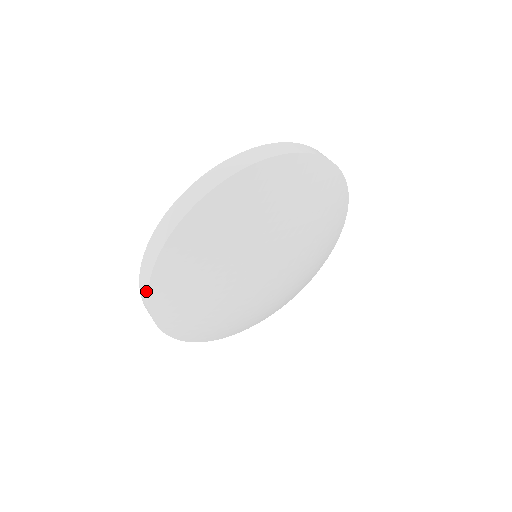
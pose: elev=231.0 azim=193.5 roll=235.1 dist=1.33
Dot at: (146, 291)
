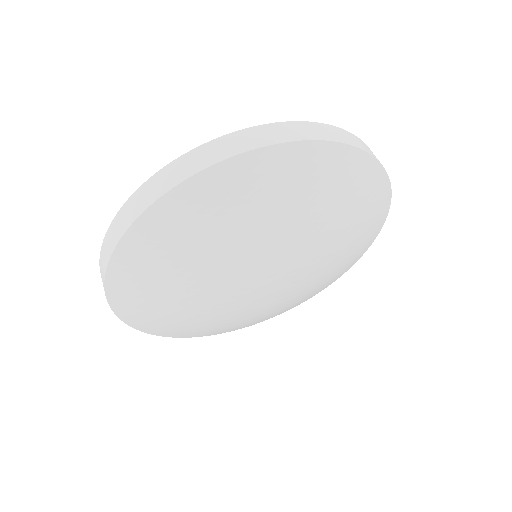
Dot at: (221, 156)
